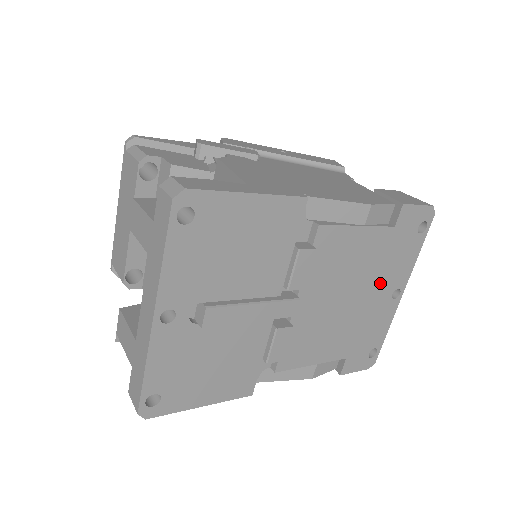
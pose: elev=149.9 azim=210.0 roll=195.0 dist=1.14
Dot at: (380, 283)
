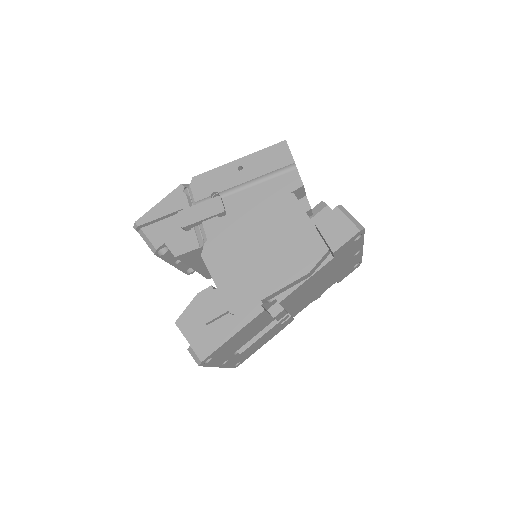
Dot at: (340, 264)
